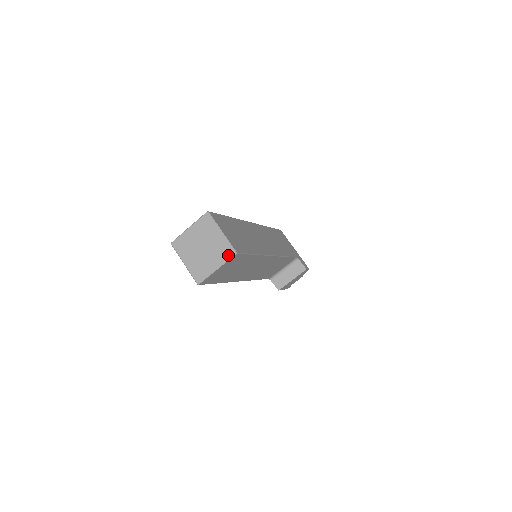
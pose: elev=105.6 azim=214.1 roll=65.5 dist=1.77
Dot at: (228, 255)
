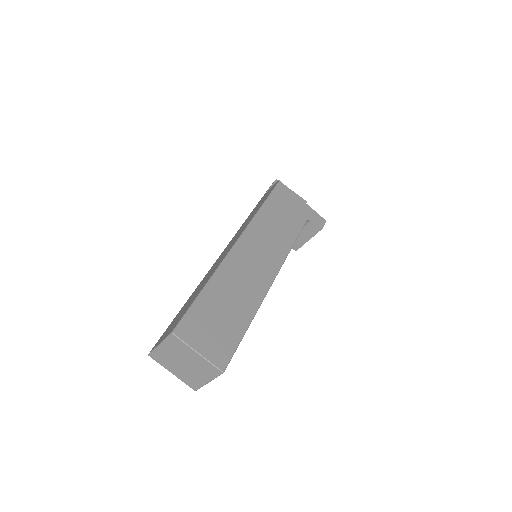
Dot at: (214, 373)
